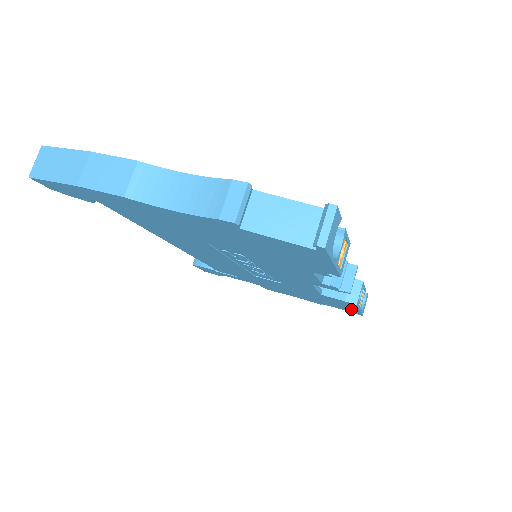
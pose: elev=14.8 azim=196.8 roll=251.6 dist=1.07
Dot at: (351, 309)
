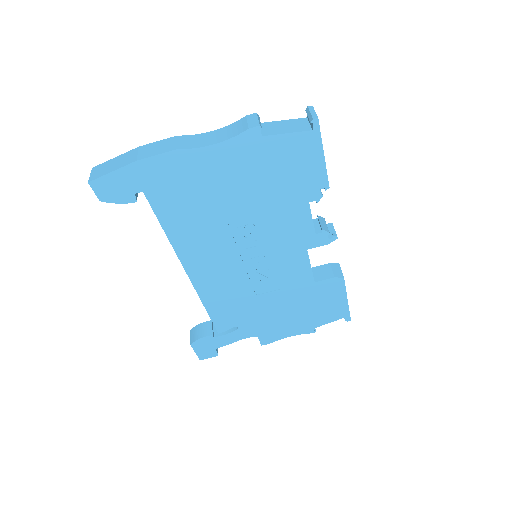
Dot at: (340, 306)
